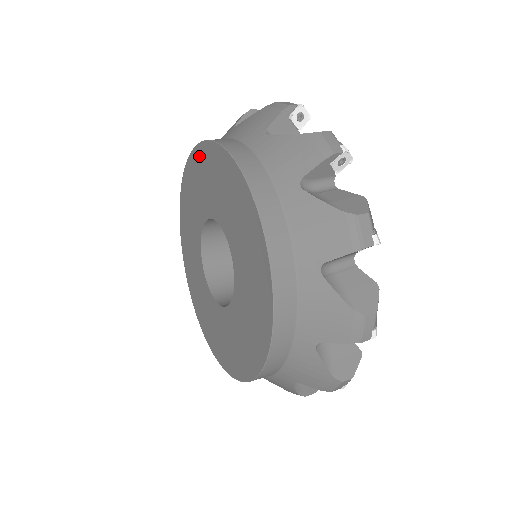
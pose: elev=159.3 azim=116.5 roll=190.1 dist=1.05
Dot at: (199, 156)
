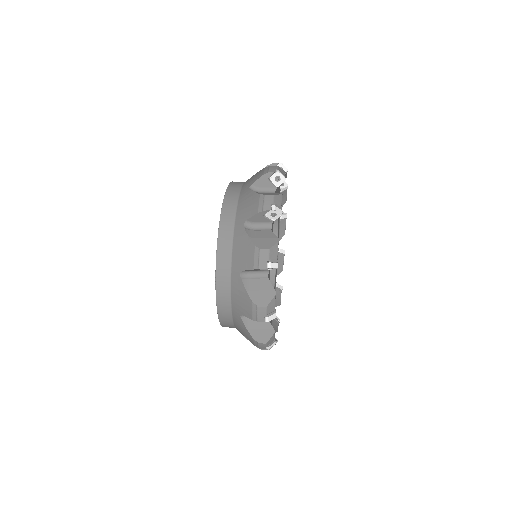
Dot at: occluded
